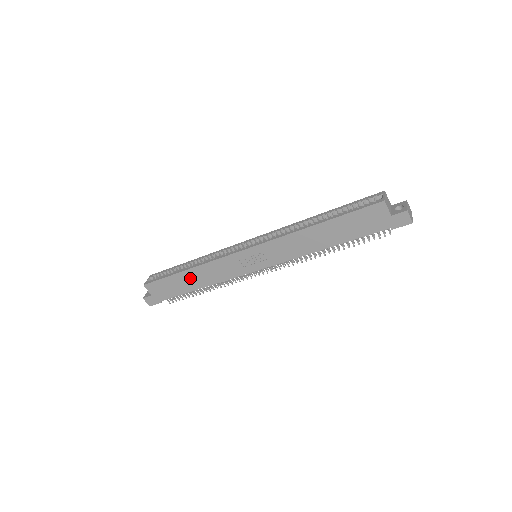
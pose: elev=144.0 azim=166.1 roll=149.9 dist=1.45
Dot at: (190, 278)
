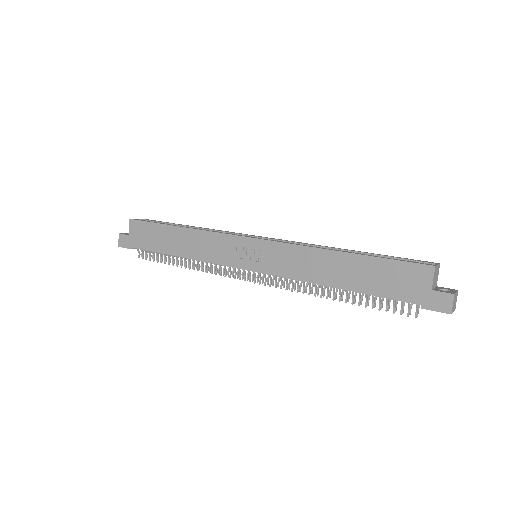
Dot at: (177, 238)
